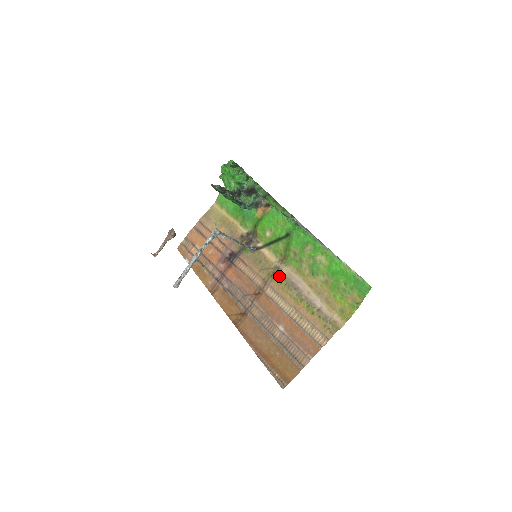
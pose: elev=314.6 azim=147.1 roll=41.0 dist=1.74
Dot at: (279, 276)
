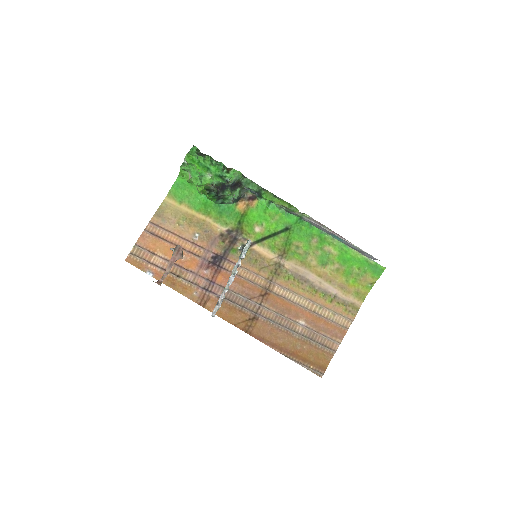
Dot at: (284, 272)
